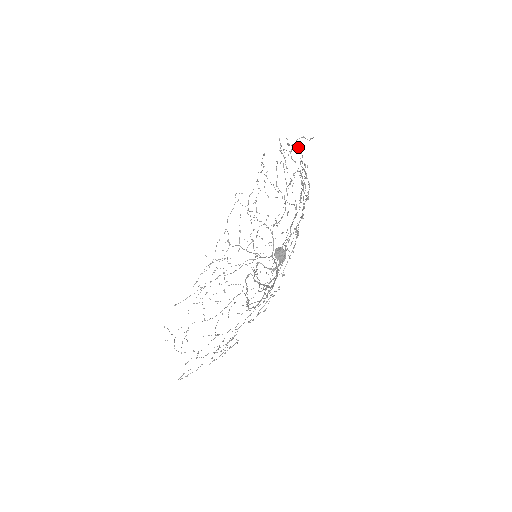
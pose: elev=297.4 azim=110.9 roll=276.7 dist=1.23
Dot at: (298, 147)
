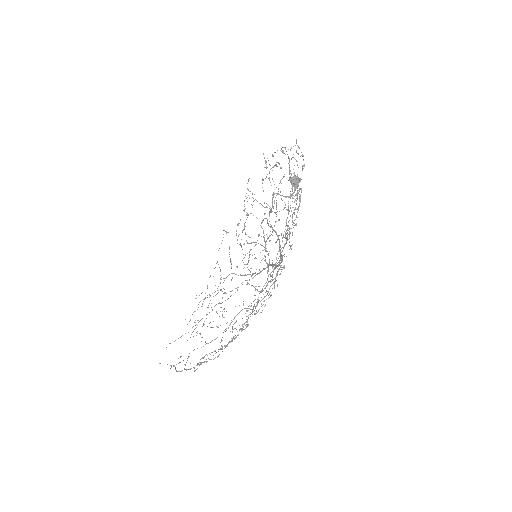
Dot at: (283, 150)
